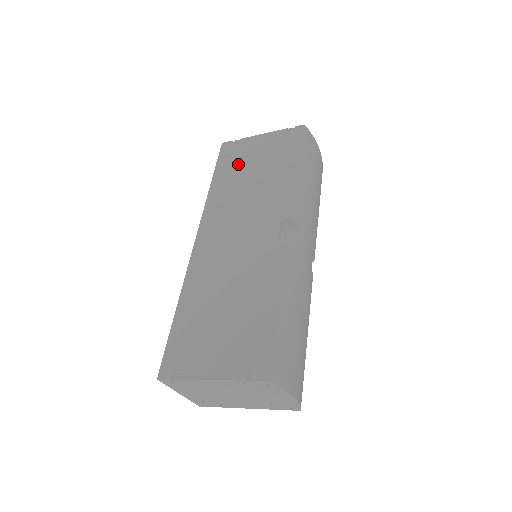
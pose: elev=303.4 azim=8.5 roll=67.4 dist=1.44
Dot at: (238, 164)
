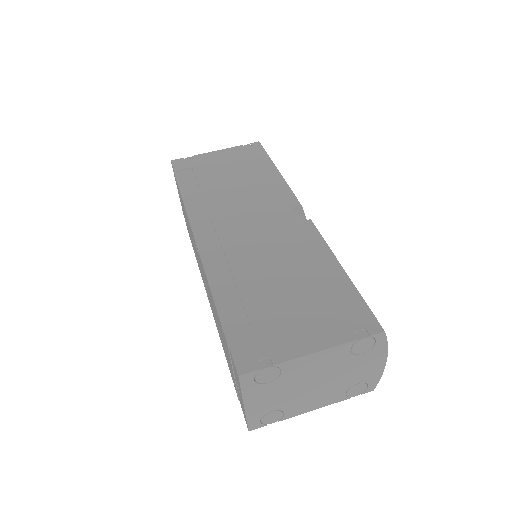
Dot at: (205, 174)
